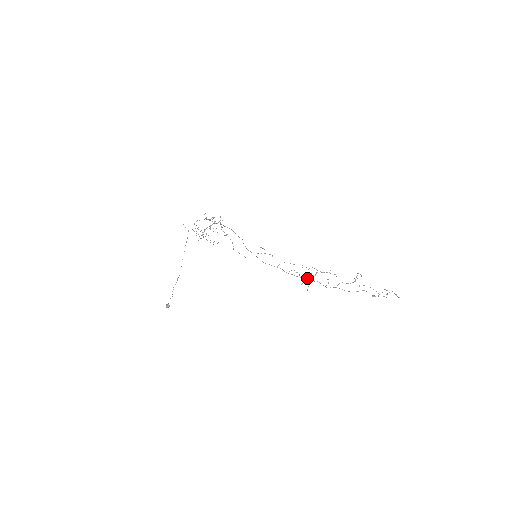
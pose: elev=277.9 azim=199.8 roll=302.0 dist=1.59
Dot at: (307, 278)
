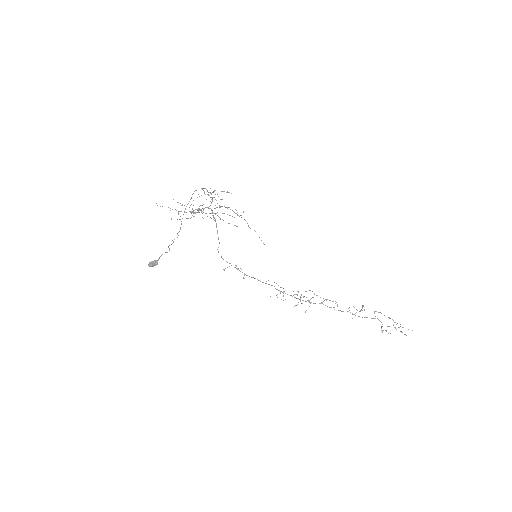
Dot at: occluded
